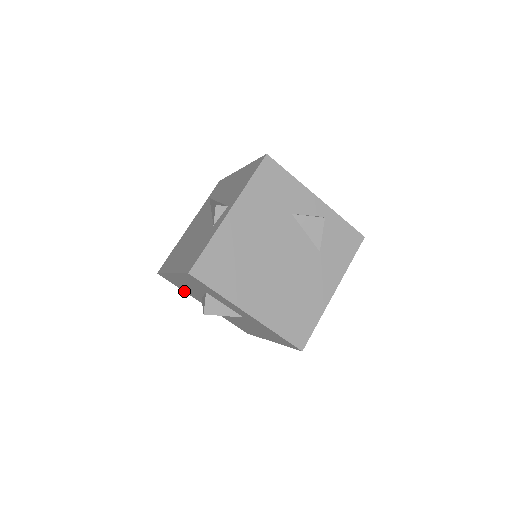
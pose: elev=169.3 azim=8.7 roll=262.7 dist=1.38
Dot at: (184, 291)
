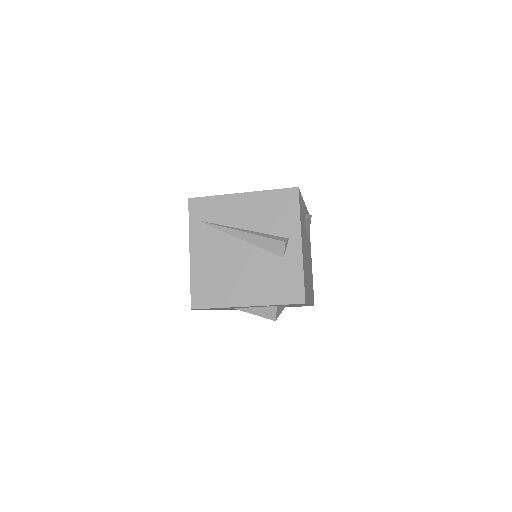
Dot at: occluded
